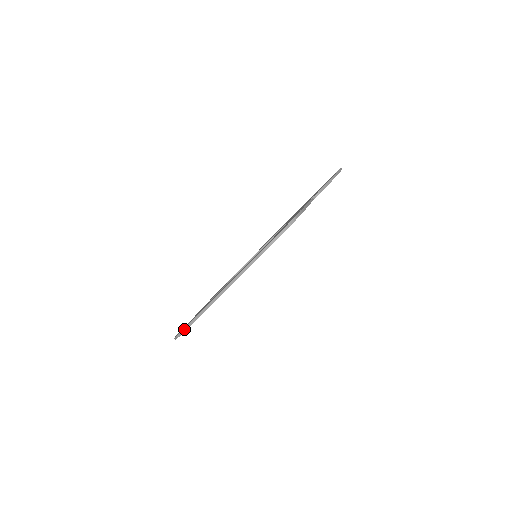
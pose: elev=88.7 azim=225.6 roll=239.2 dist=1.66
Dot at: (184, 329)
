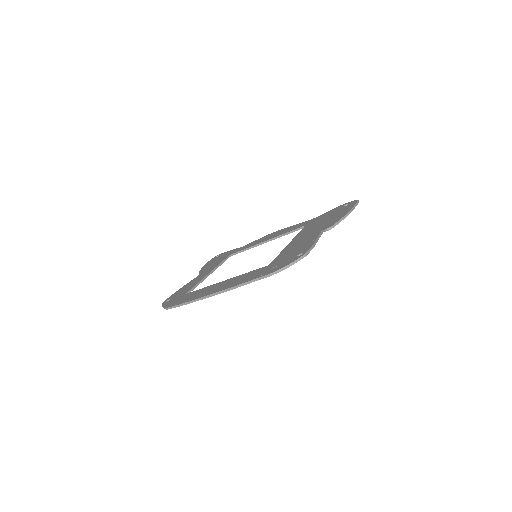
Dot at: (174, 306)
